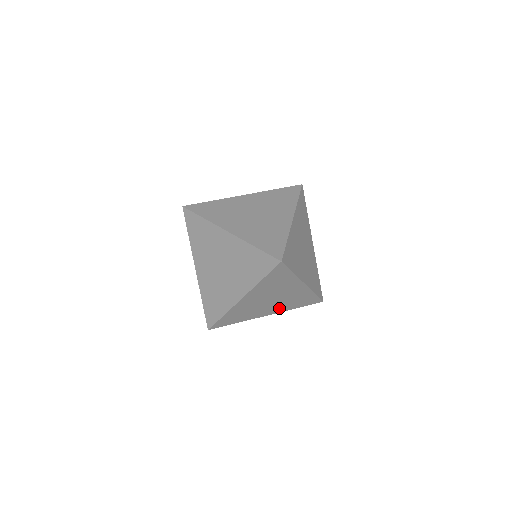
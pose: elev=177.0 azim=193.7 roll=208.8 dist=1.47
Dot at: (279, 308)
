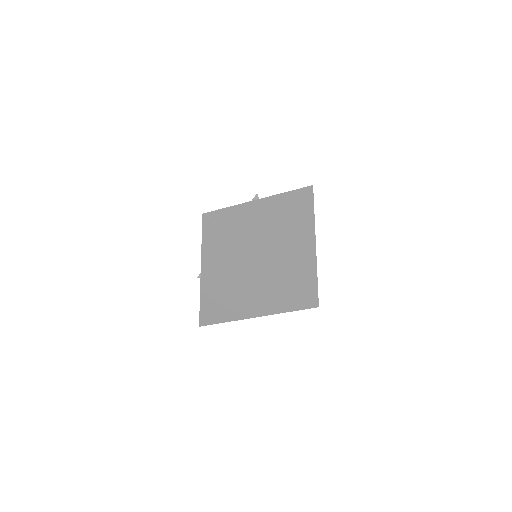
Dot at: occluded
